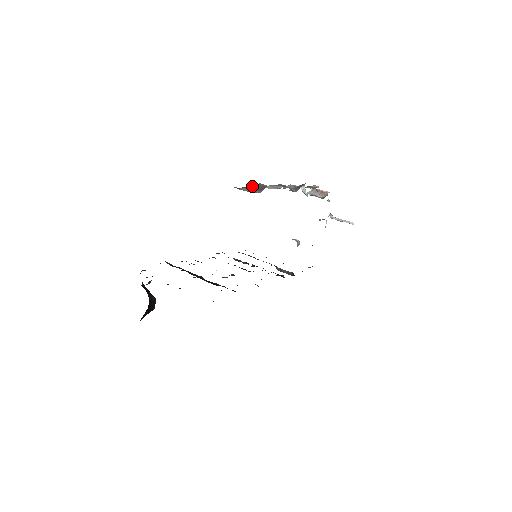
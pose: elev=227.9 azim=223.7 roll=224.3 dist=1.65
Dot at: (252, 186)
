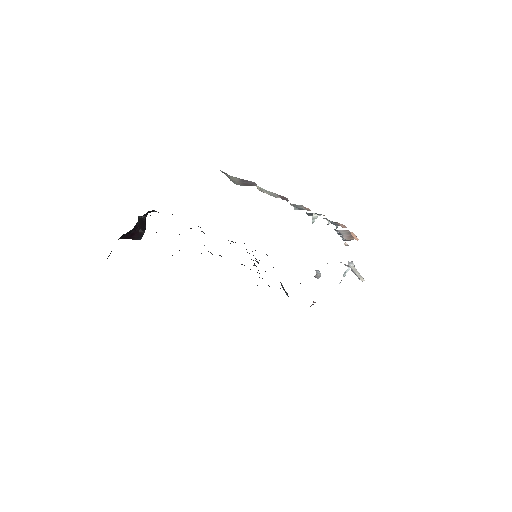
Dot at: (243, 180)
